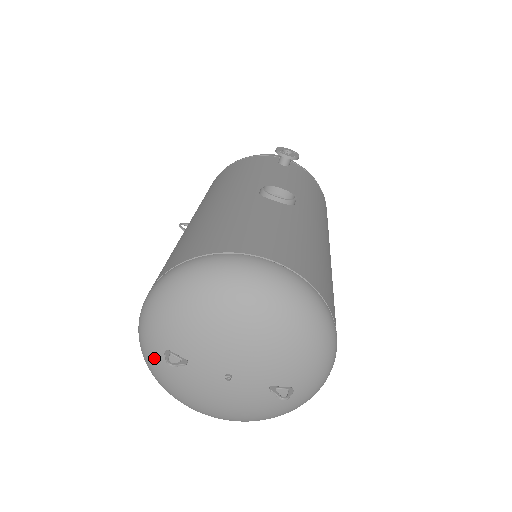
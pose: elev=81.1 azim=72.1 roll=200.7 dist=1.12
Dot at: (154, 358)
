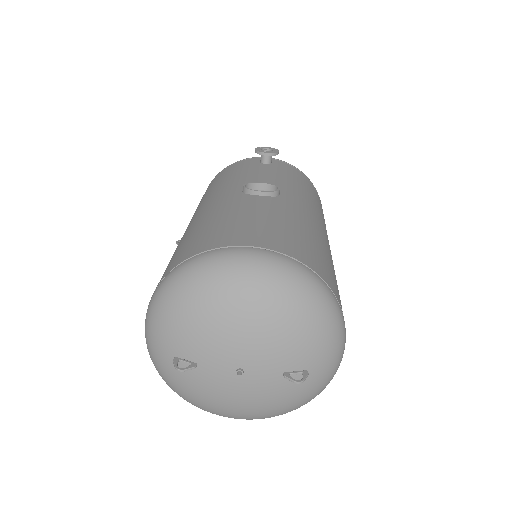
Dot at: (166, 369)
